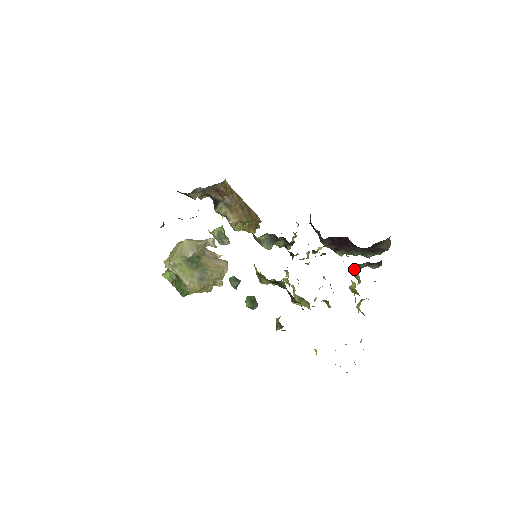
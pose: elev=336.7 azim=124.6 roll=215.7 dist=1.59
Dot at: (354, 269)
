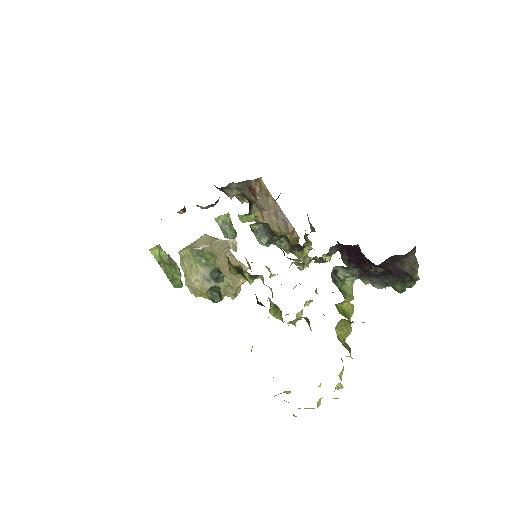
Dot at: (338, 274)
